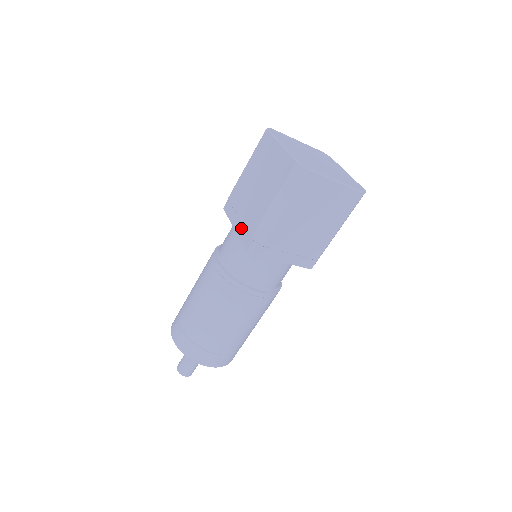
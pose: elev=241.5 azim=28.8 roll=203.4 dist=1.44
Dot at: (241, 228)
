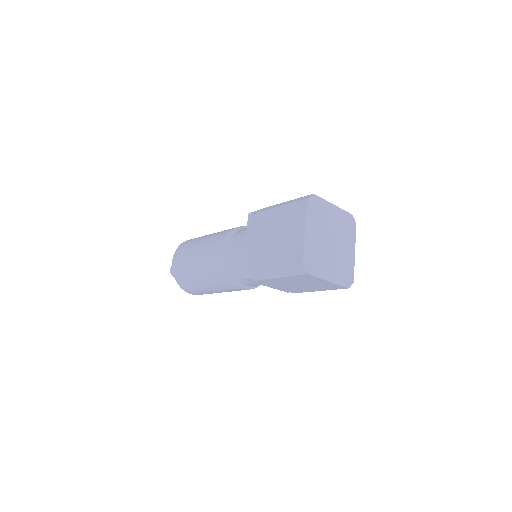
Dot at: (248, 252)
